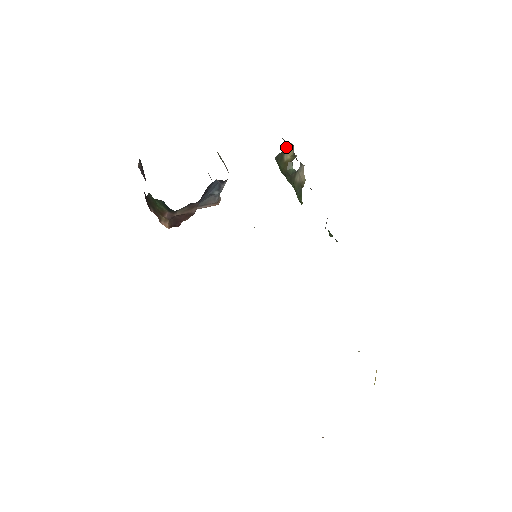
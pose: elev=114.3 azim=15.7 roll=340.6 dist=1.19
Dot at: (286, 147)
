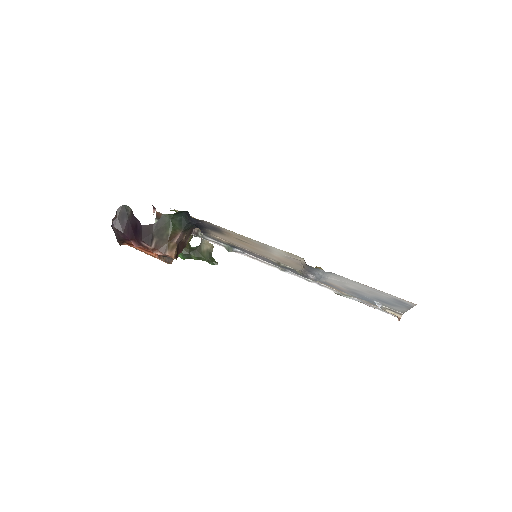
Dot at: occluded
